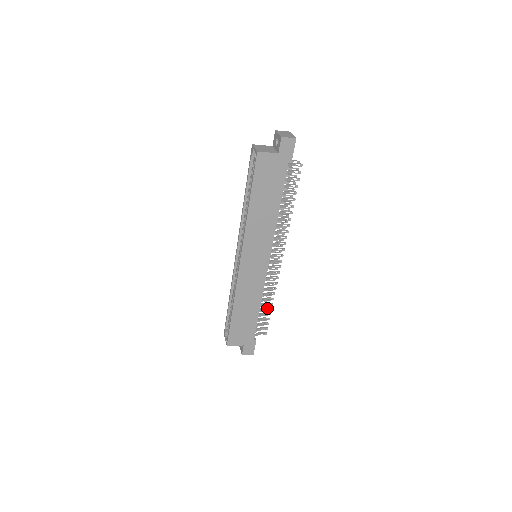
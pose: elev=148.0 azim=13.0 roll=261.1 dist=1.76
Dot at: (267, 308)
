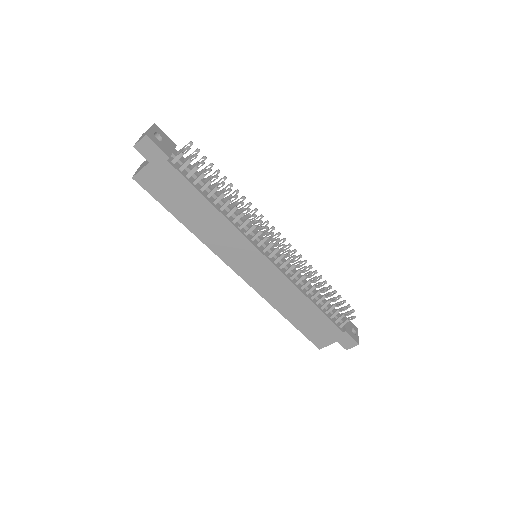
Dot at: occluded
